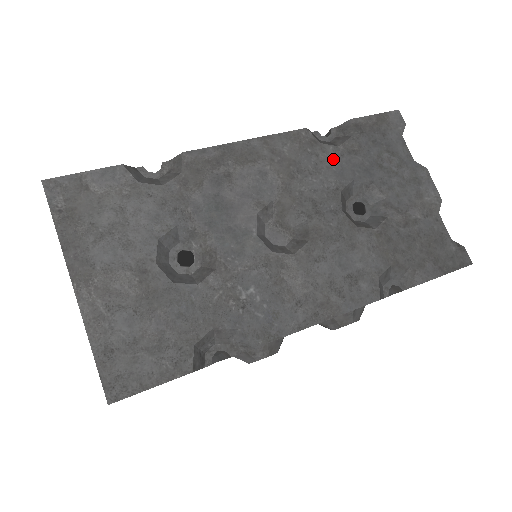
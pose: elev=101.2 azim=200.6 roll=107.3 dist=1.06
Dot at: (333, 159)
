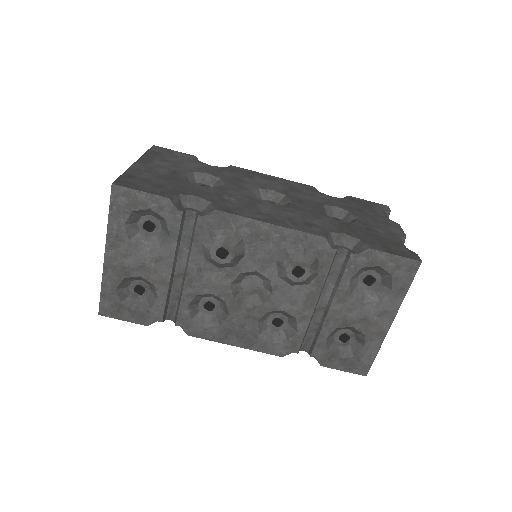
Dot at: (325, 198)
